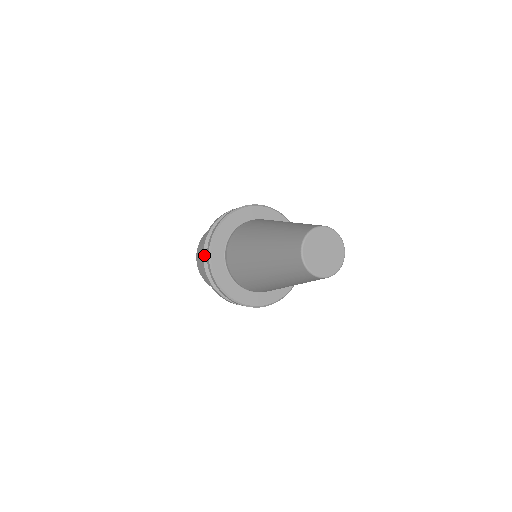
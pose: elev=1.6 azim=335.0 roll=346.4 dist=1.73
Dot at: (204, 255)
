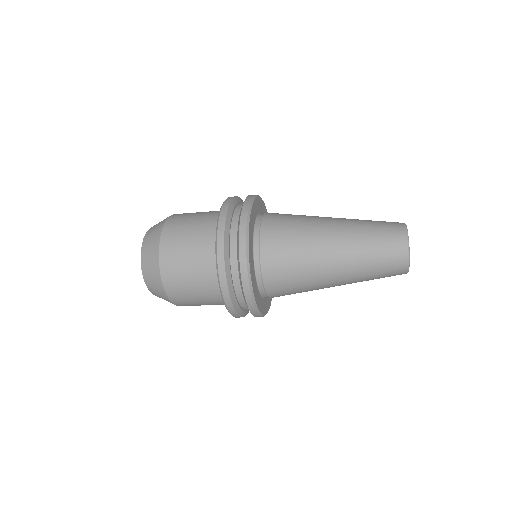
Dot at: (228, 212)
